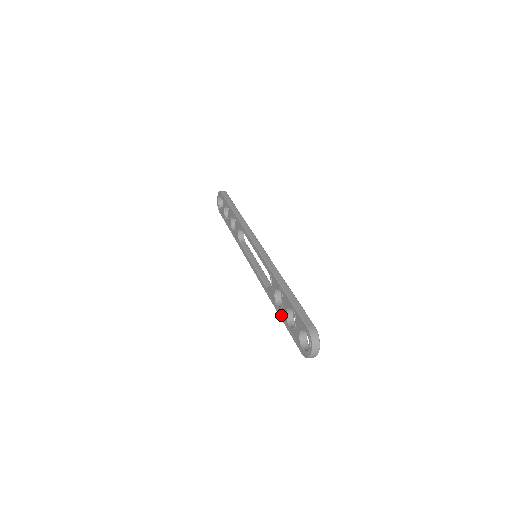
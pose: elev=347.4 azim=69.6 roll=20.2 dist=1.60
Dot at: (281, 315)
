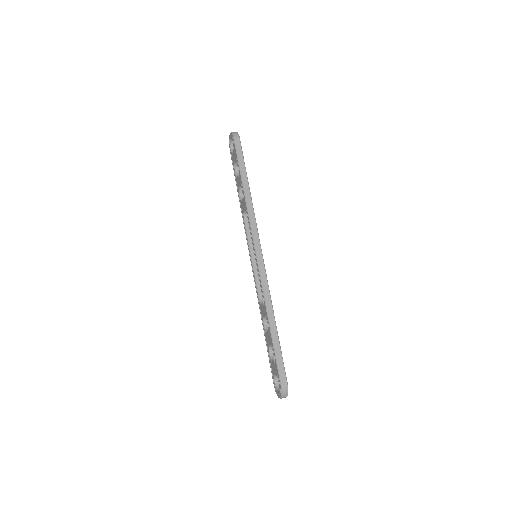
Dot at: (265, 337)
